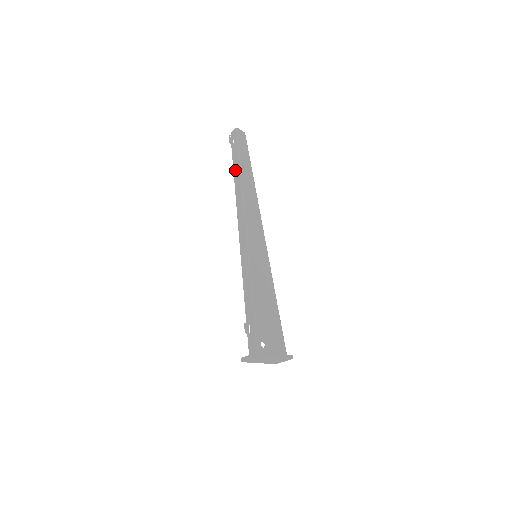
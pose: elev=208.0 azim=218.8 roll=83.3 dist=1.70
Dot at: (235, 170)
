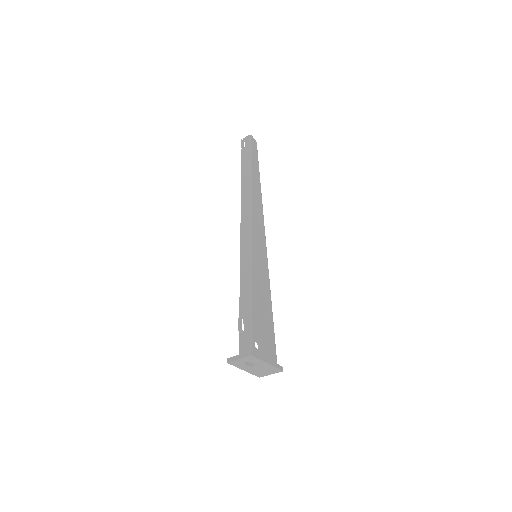
Dot at: (243, 171)
